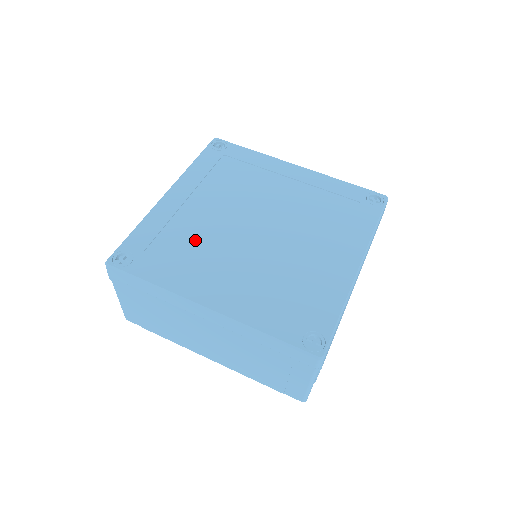
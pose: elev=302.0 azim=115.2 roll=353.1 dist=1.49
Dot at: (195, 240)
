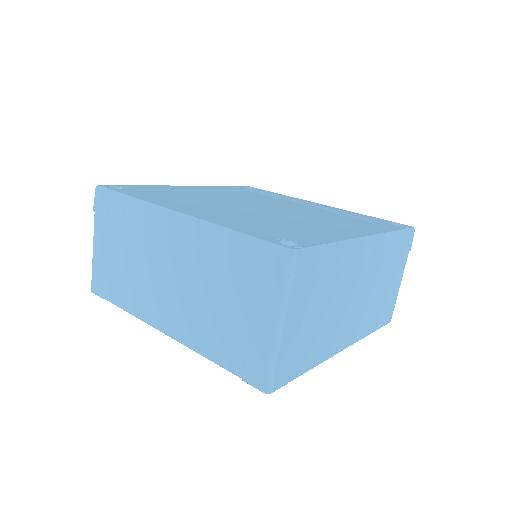
Dot at: (194, 198)
